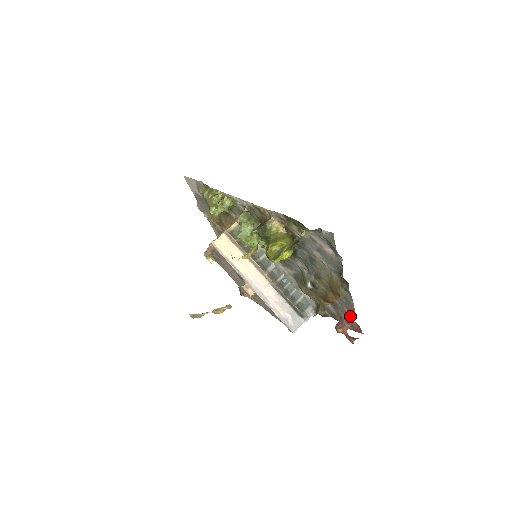
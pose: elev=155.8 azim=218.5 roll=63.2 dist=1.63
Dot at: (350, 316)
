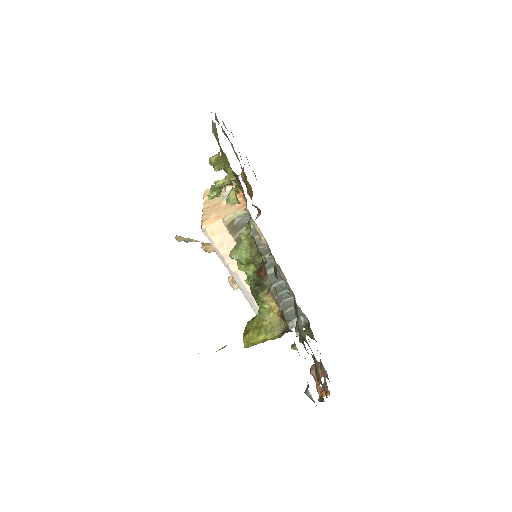
Dot at: (322, 393)
